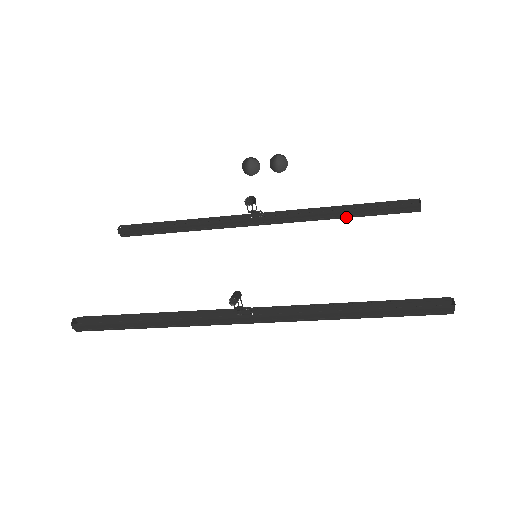
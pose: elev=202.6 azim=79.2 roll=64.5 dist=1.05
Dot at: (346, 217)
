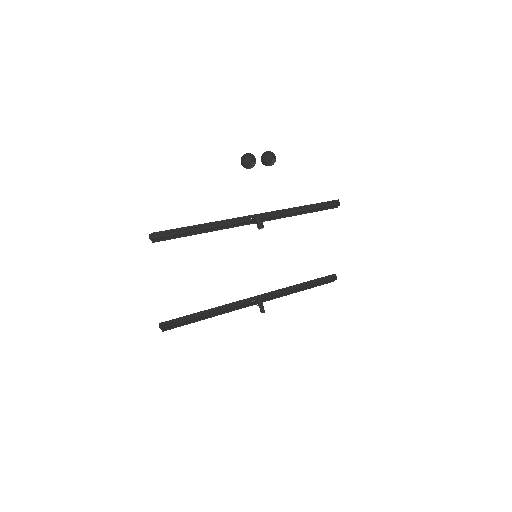
Dot at: (301, 211)
